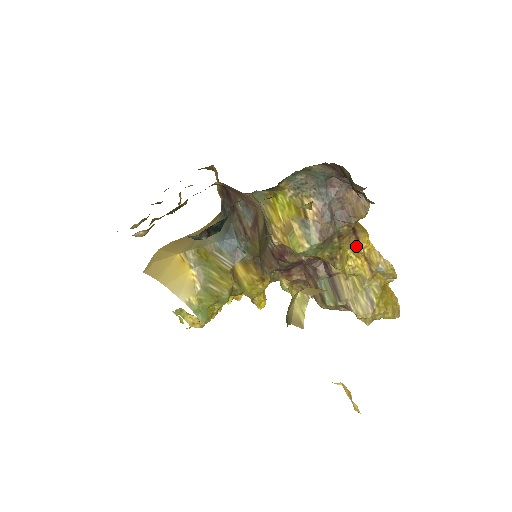
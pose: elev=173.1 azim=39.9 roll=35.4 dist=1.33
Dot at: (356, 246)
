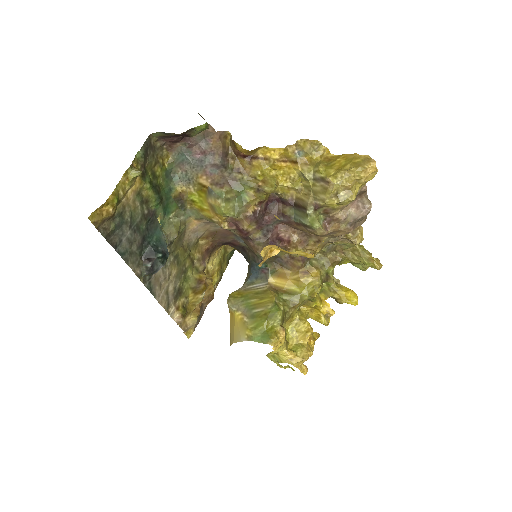
Dot at: (266, 163)
